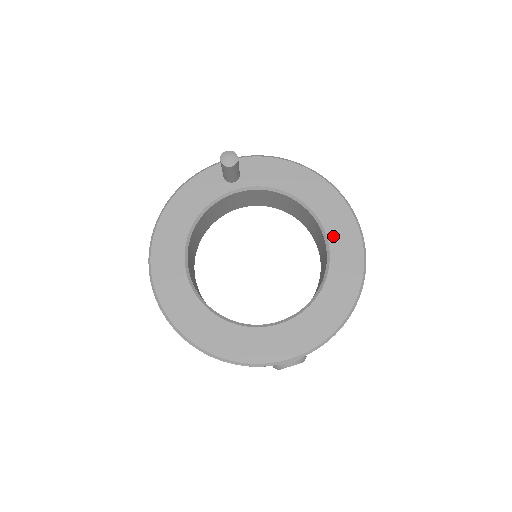
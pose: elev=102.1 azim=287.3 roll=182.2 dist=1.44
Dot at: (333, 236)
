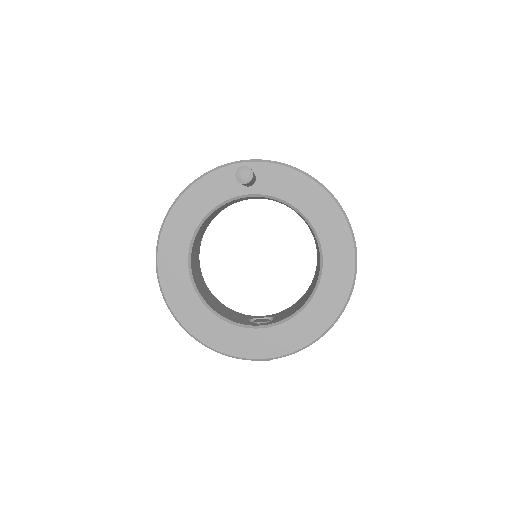
Dot at: (329, 261)
